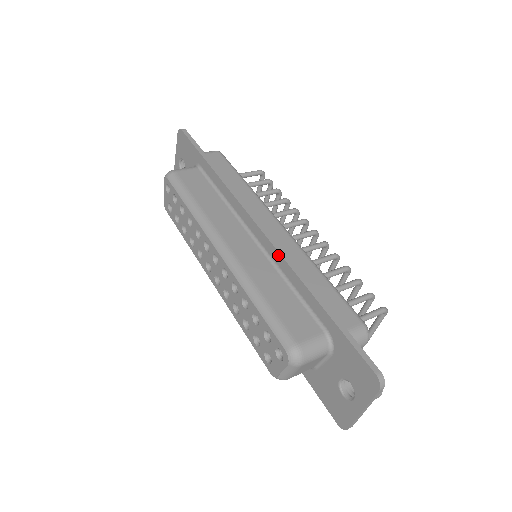
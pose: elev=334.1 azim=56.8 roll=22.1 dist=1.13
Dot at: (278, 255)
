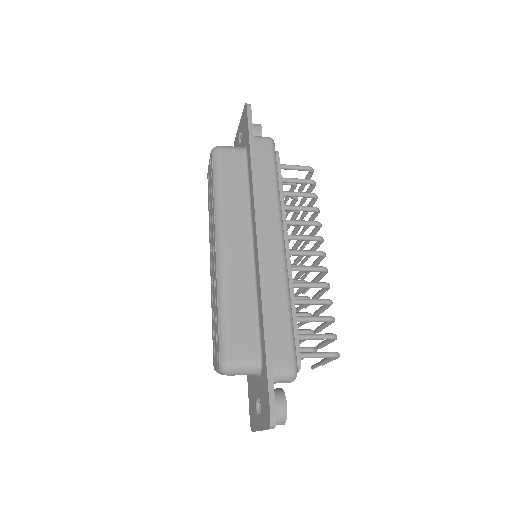
Dot at: (259, 275)
